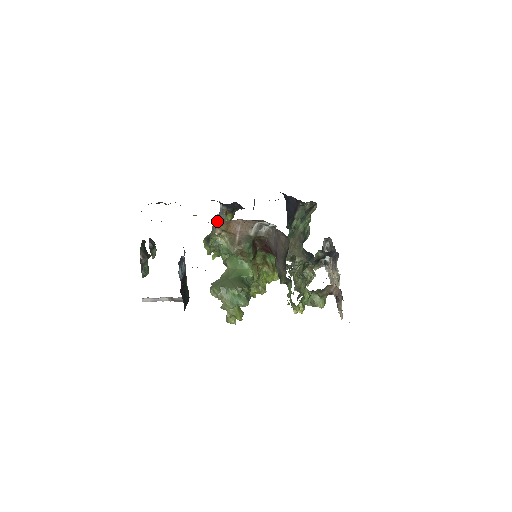
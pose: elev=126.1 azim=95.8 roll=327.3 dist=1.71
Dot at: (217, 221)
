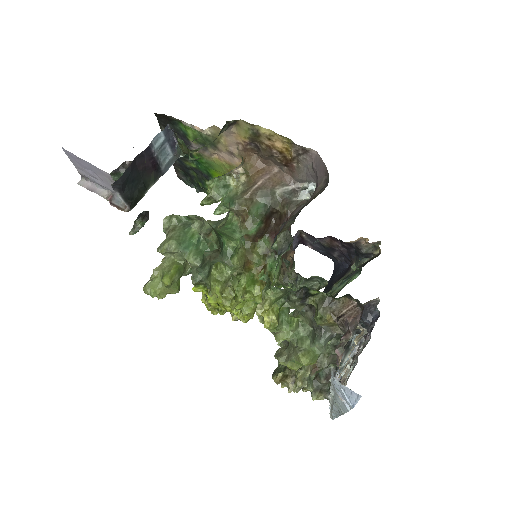
Dot at: occluded
